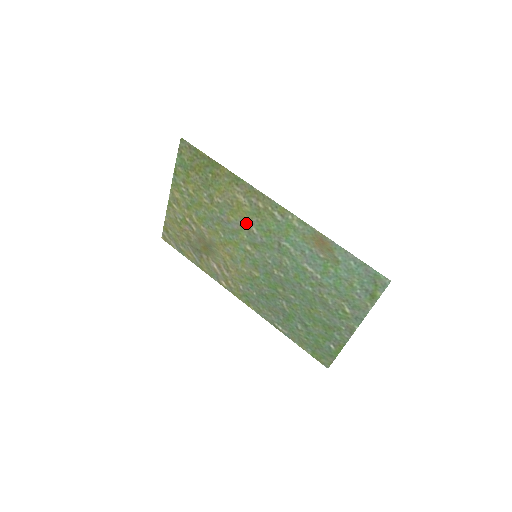
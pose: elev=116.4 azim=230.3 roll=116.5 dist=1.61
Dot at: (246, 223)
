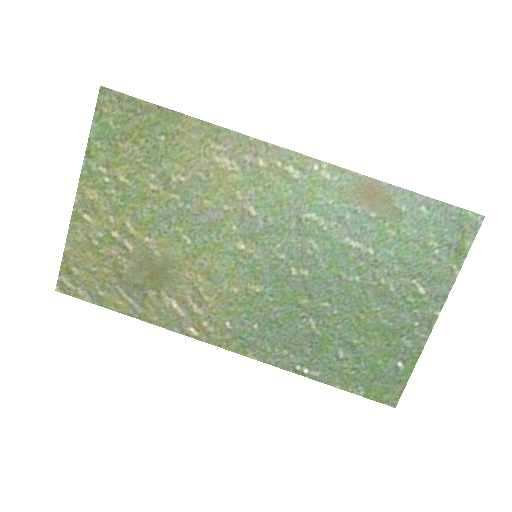
Dot at: (235, 203)
